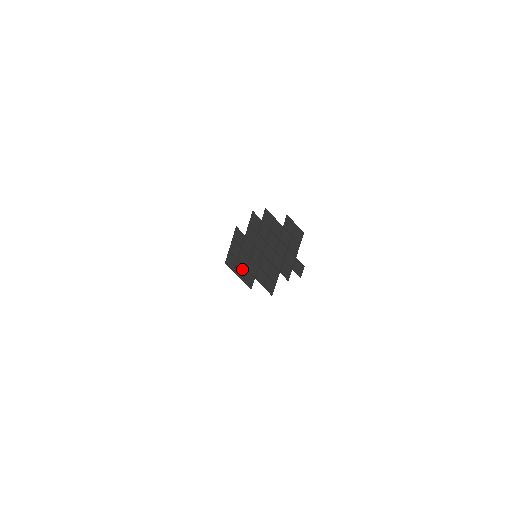
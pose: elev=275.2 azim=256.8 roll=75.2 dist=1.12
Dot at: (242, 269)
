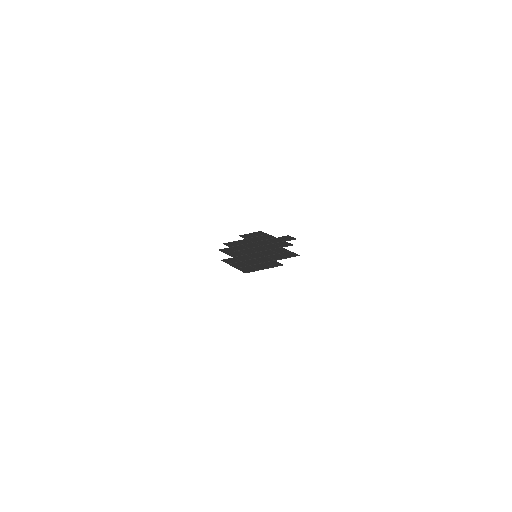
Dot at: (260, 265)
